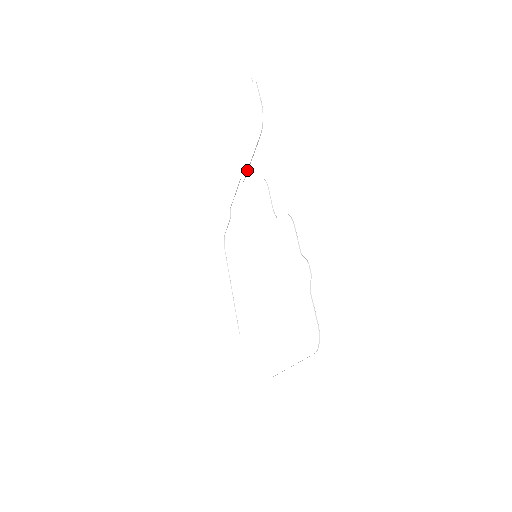
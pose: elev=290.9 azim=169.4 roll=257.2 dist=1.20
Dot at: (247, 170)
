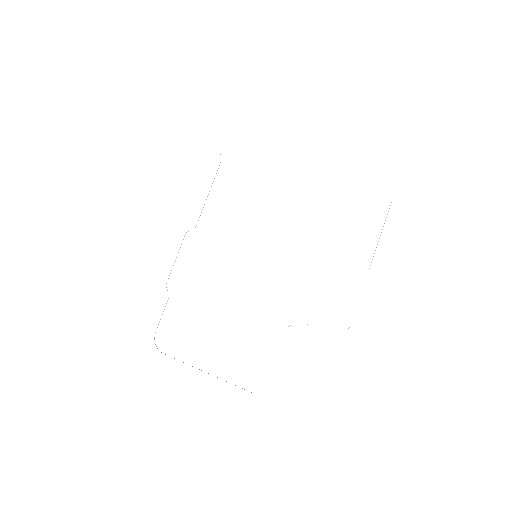
Dot at: occluded
